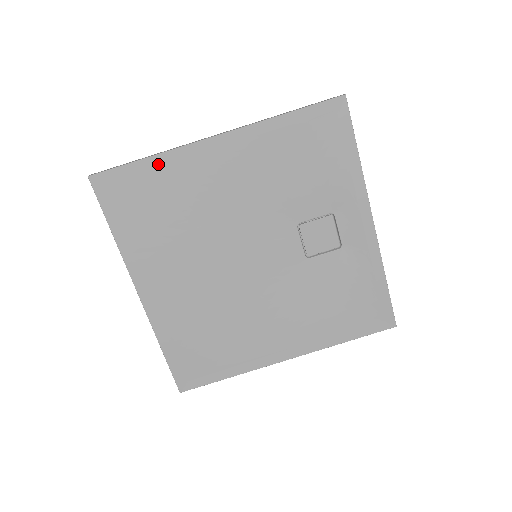
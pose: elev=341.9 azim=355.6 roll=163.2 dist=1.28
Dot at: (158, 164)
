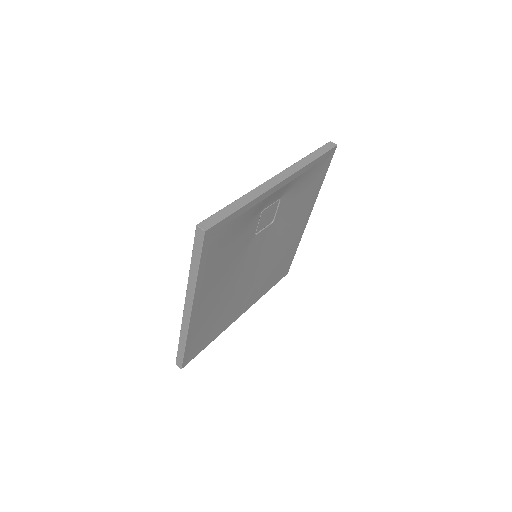
Dot at: (191, 338)
